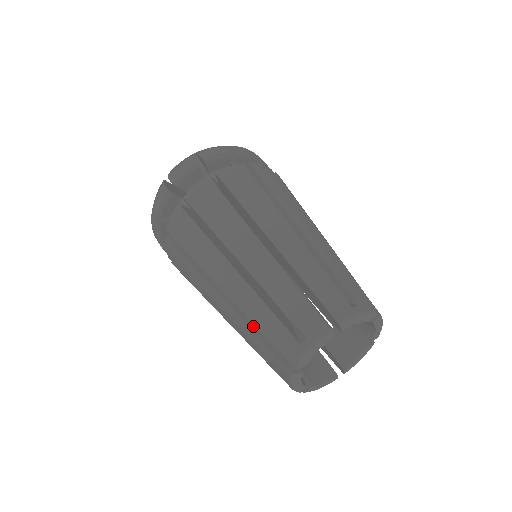
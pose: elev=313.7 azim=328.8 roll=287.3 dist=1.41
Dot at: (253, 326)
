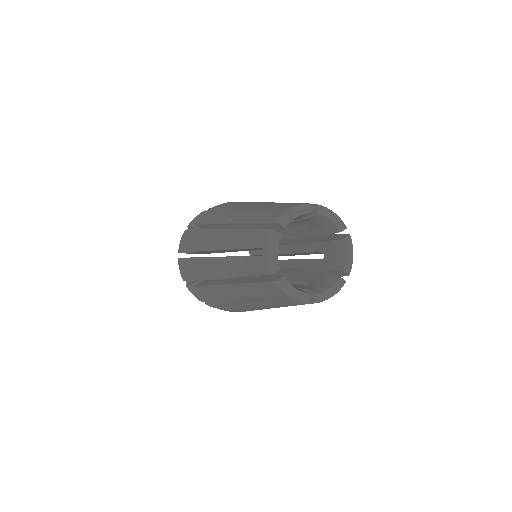
Dot at: (248, 281)
